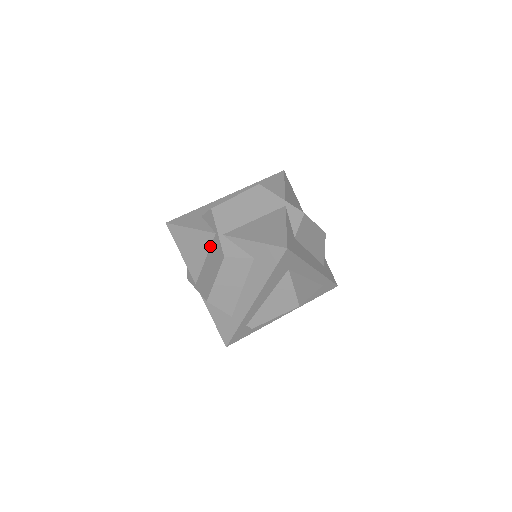
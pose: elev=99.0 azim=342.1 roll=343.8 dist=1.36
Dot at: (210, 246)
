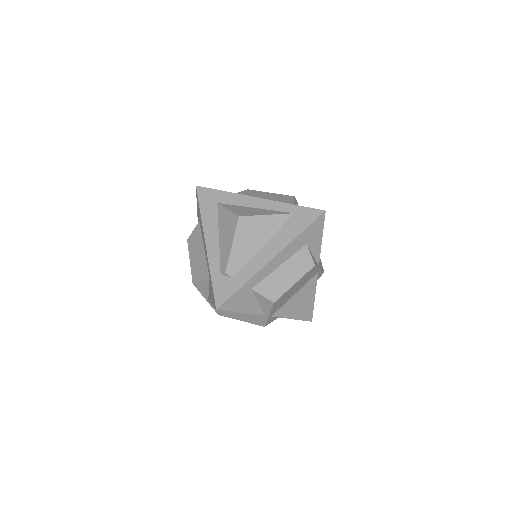
Dot at: occluded
